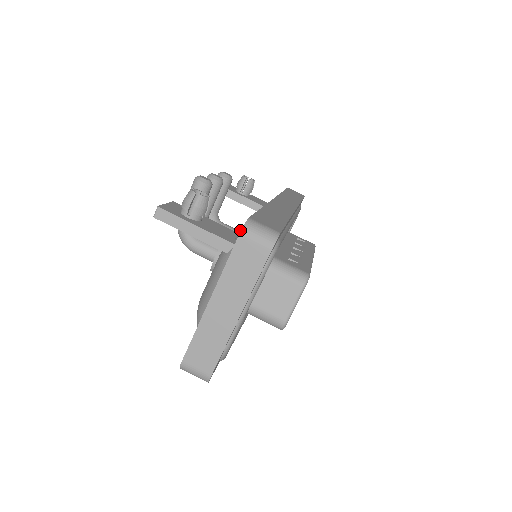
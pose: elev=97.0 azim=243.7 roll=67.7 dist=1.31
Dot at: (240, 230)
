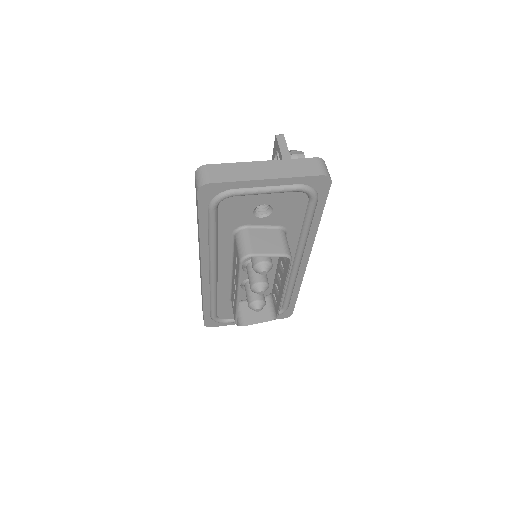
Dot at: occluded
